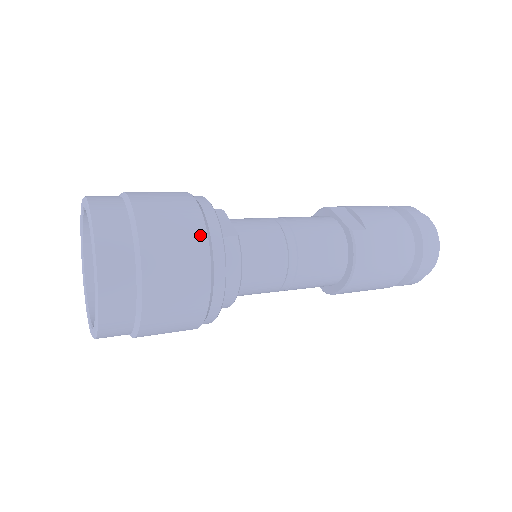
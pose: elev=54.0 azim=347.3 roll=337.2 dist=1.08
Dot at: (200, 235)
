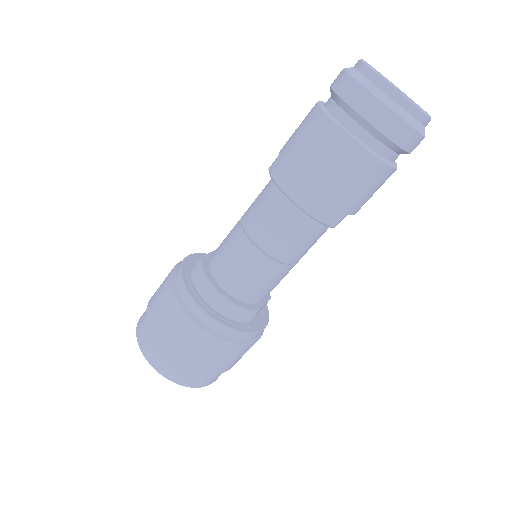
Dot at: (168, 279)
